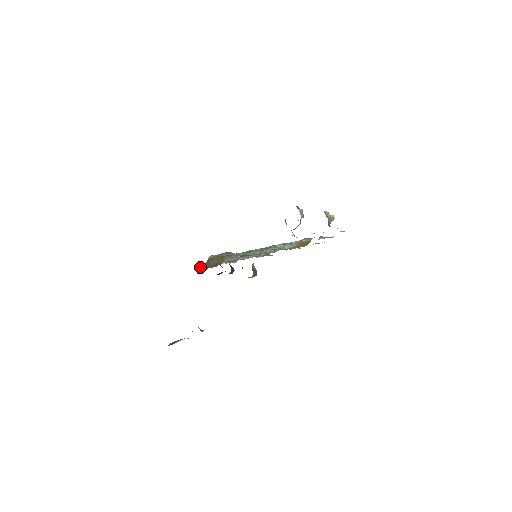
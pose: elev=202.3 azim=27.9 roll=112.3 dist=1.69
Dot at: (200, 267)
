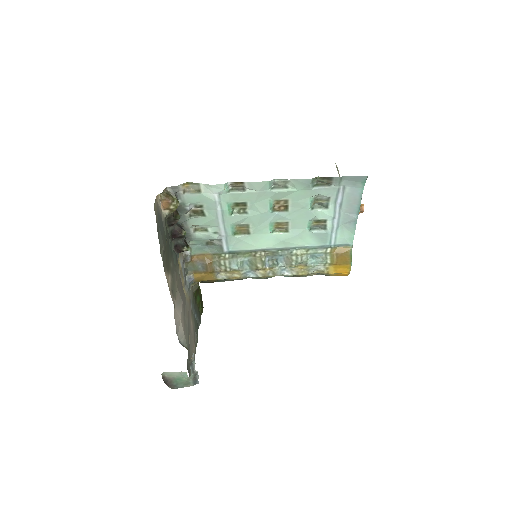
Dot at: (189, 268)
